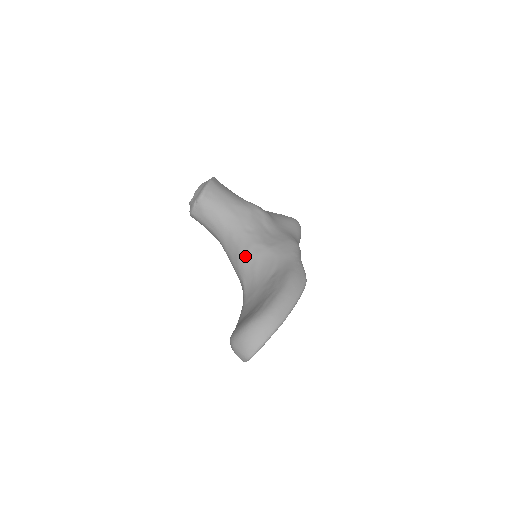
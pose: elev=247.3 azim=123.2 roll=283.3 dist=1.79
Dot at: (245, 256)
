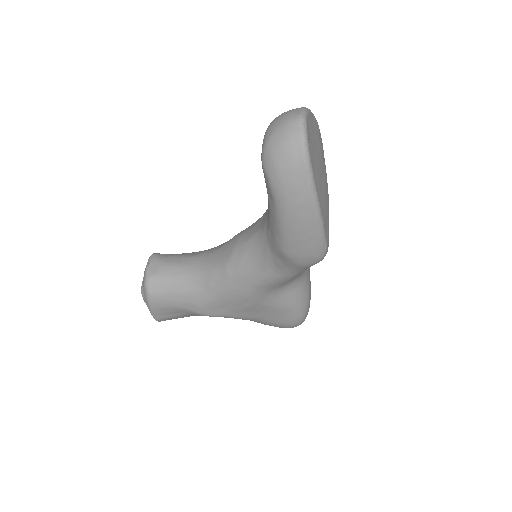
Dot at: (238, 234)
